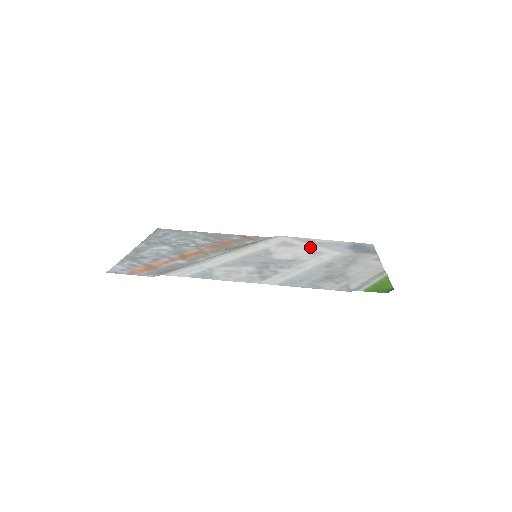
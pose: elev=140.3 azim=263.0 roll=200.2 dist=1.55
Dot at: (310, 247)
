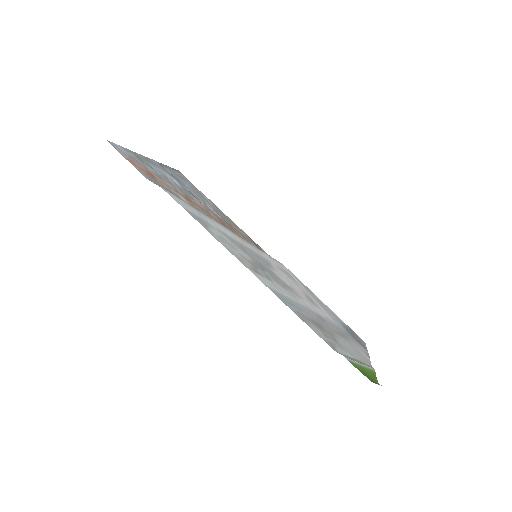
Dot at: (309, 294)
